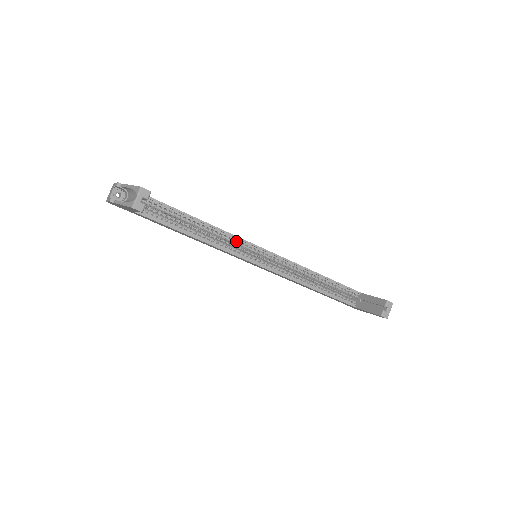
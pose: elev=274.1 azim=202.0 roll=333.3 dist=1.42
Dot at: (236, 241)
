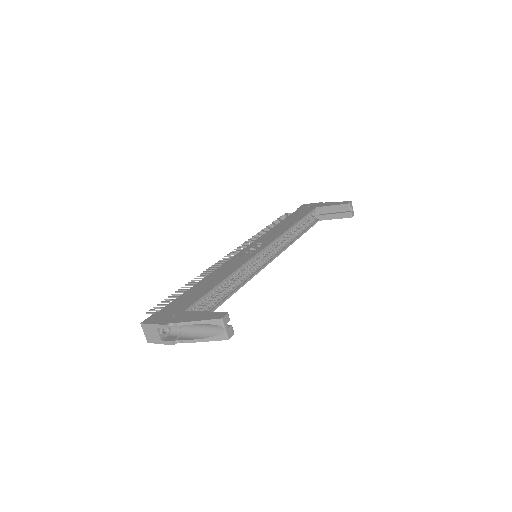
Dot at: (249, 264)
